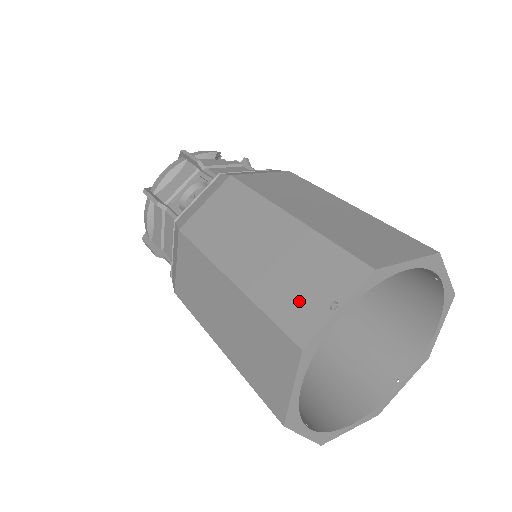
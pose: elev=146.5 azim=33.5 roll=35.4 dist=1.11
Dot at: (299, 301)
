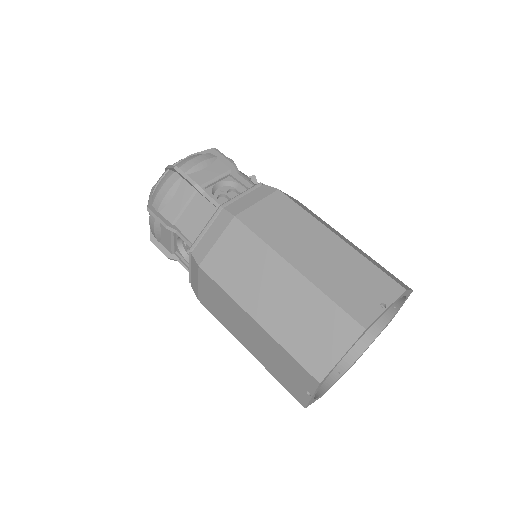
Dot at: (358, 297)
